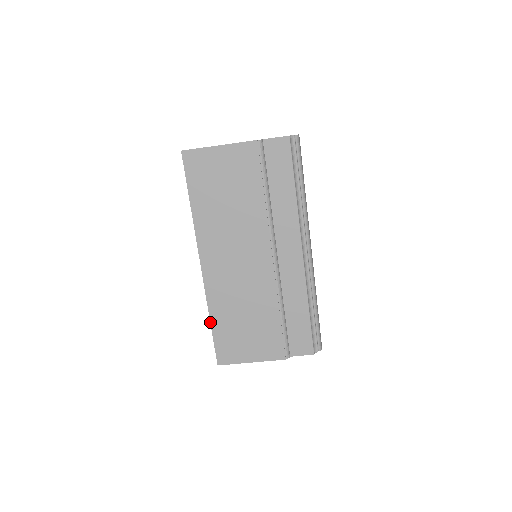
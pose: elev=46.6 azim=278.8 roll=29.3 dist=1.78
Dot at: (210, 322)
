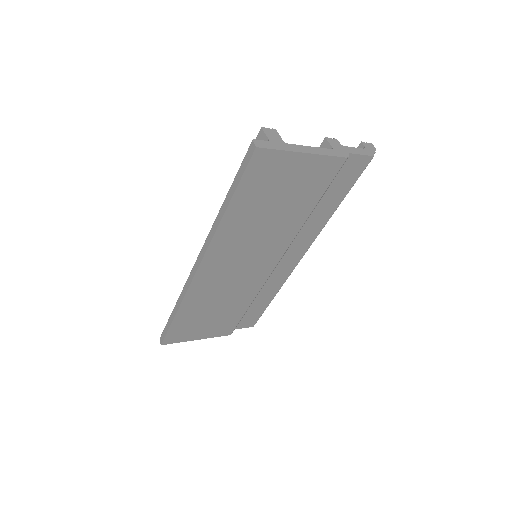
Dot at: (175, 315)
